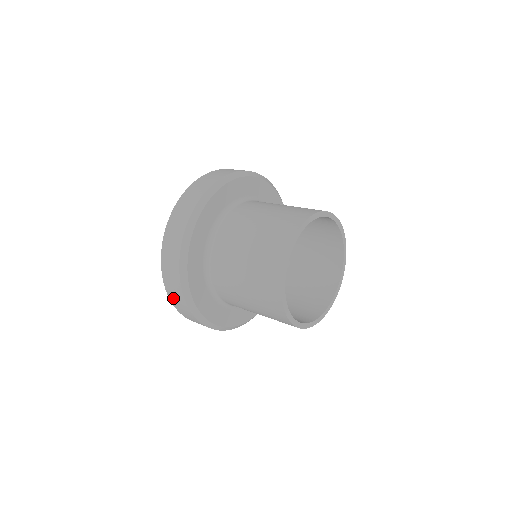
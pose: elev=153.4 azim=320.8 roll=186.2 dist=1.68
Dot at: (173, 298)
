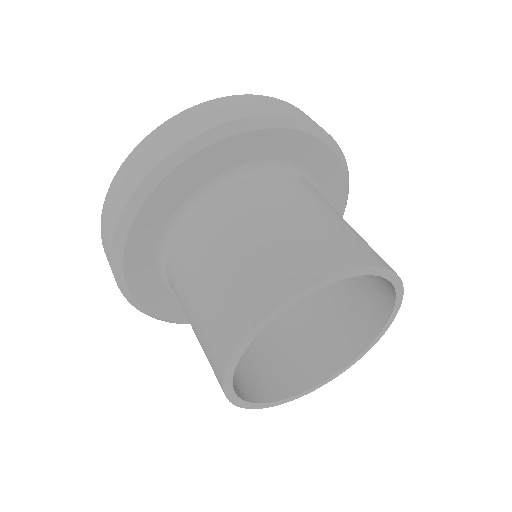
Dot at: occluded
